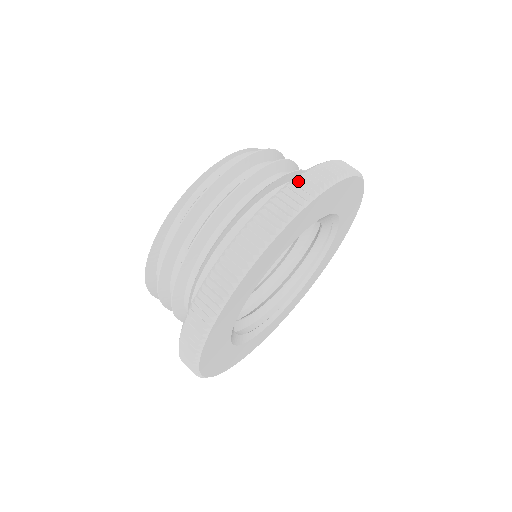
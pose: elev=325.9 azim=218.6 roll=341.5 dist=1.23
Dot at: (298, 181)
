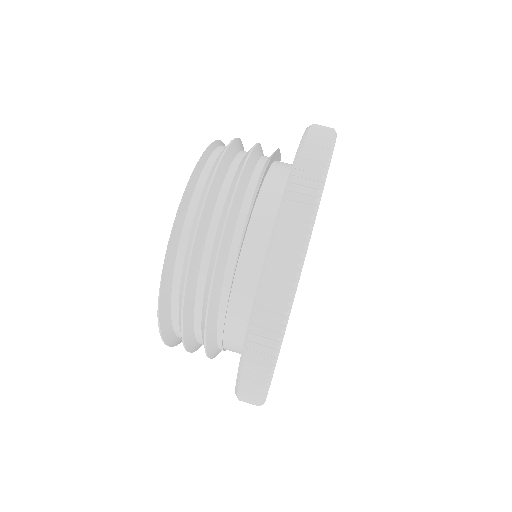
Dot at: occluded
